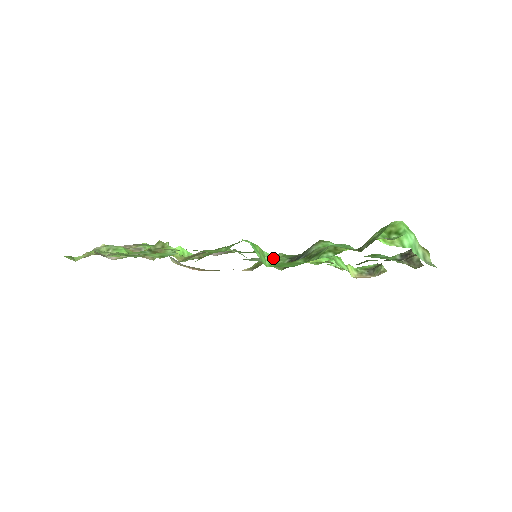
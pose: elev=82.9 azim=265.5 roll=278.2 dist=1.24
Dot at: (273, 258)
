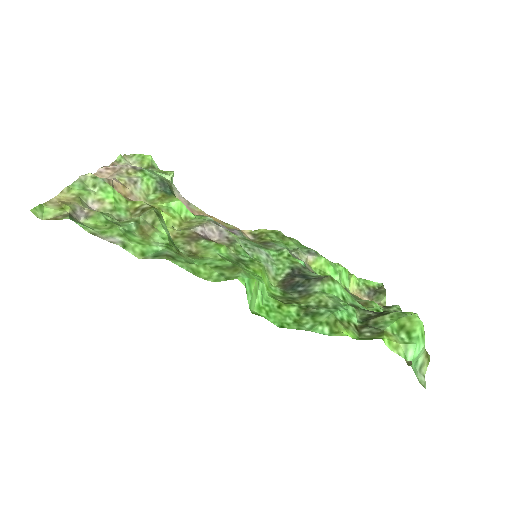
Dot at: (277, 249)
